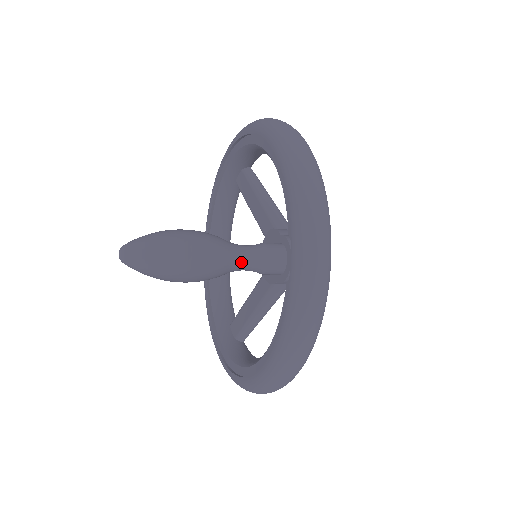
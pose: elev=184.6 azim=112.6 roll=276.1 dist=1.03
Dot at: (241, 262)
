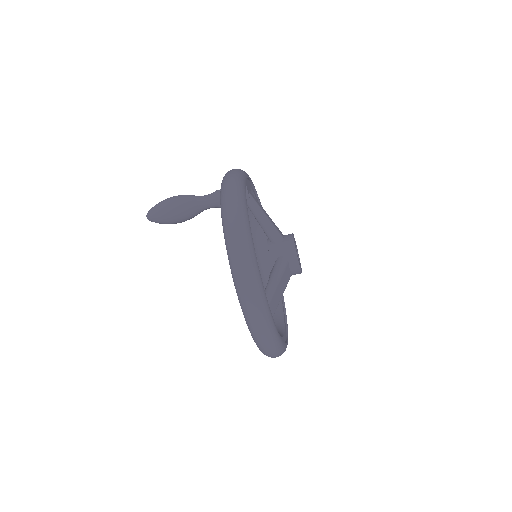
Dot at: (202, 196)
